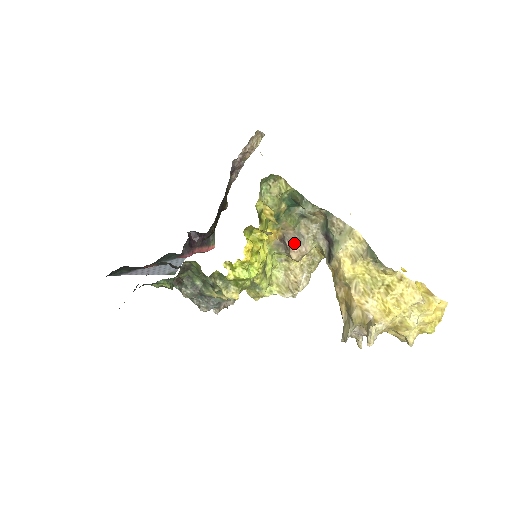
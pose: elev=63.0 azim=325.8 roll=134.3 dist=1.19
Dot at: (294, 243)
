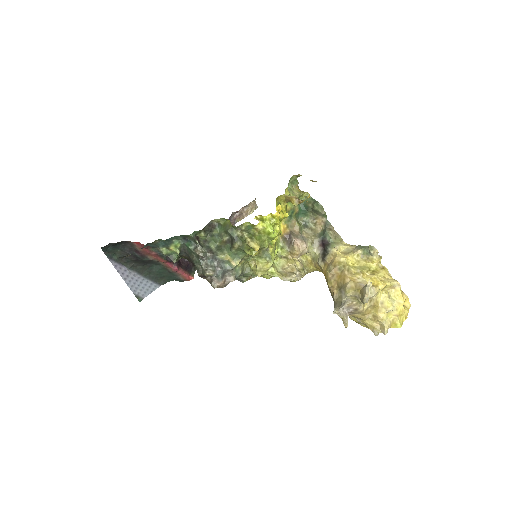
Dot at: (298, 239)
